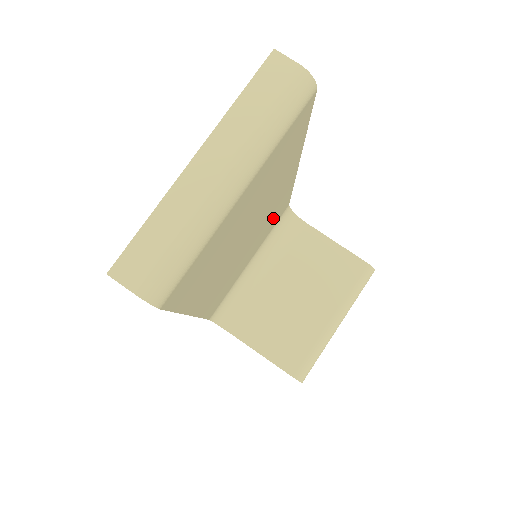
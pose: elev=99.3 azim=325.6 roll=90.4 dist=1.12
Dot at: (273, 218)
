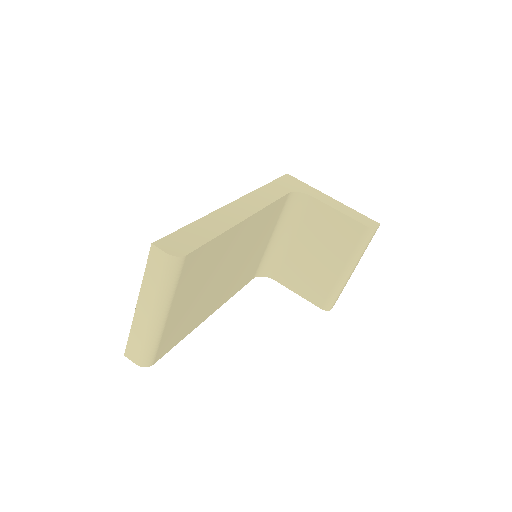
Dot at: (265, 223)
